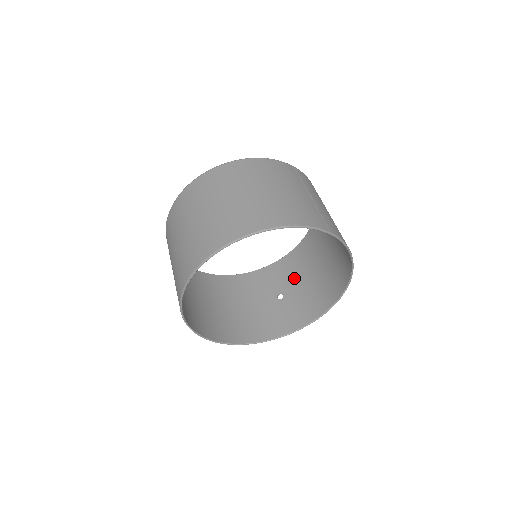
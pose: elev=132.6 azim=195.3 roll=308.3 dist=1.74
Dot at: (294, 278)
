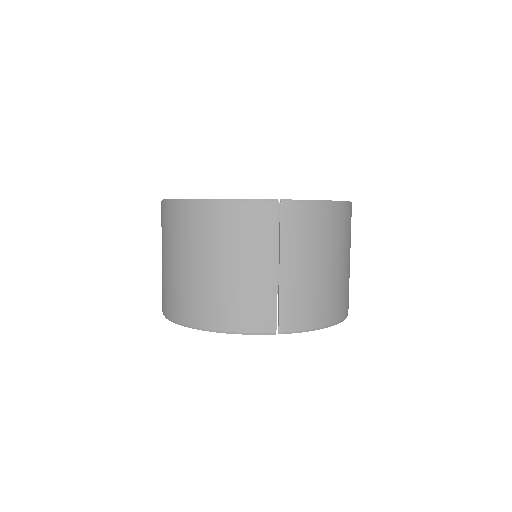
Dot at: occluded
